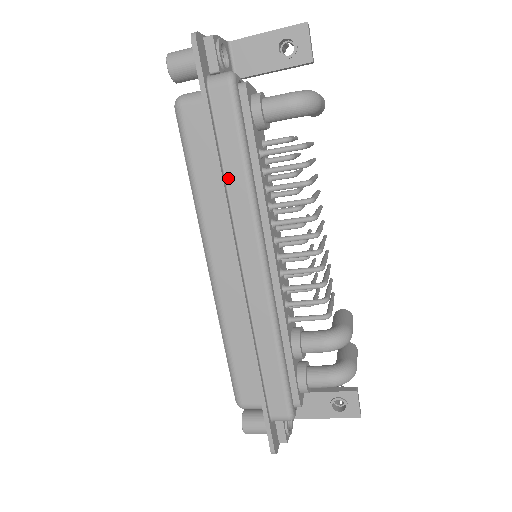
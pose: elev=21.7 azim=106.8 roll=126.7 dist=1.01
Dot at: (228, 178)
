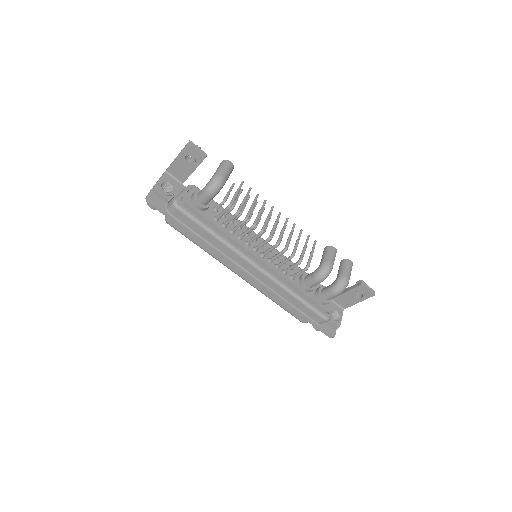
Dot at: (210, 242)
